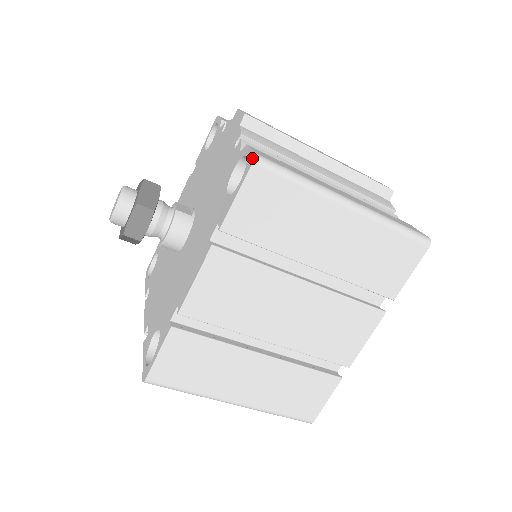
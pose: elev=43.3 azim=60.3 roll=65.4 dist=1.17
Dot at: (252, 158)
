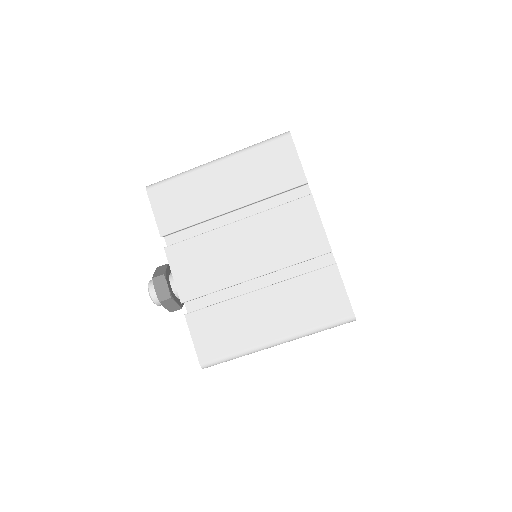
Dot at: (147, 190)
